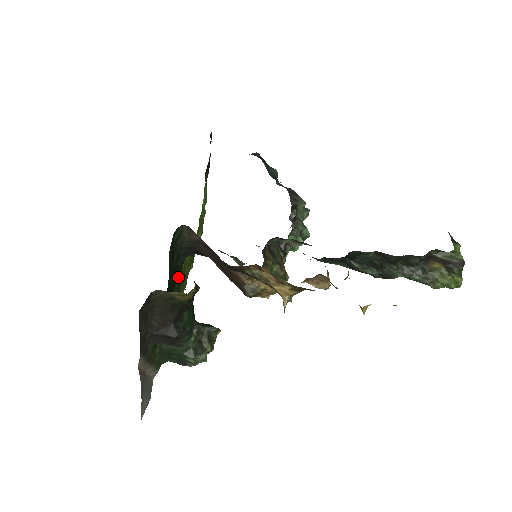
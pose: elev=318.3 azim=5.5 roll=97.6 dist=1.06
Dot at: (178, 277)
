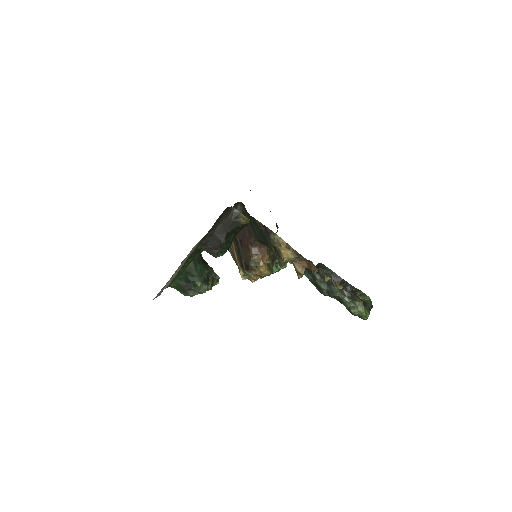
Dot at: occluded
